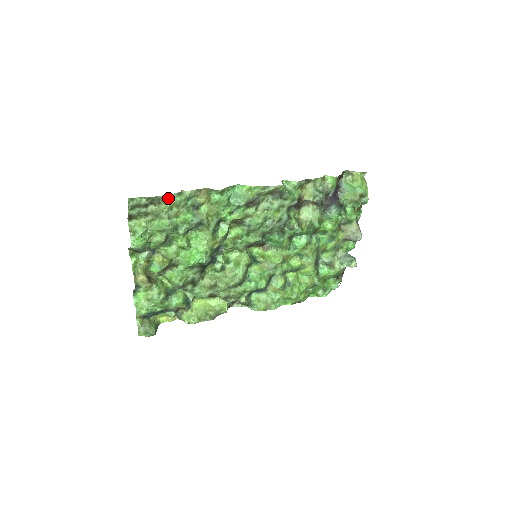
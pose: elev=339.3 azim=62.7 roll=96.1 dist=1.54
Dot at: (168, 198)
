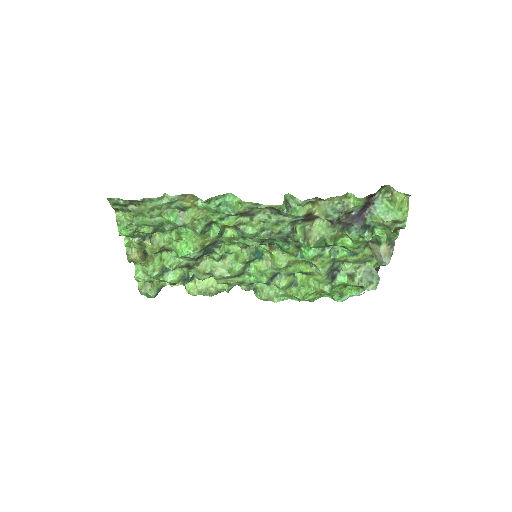
Dot at: (147, 201)
